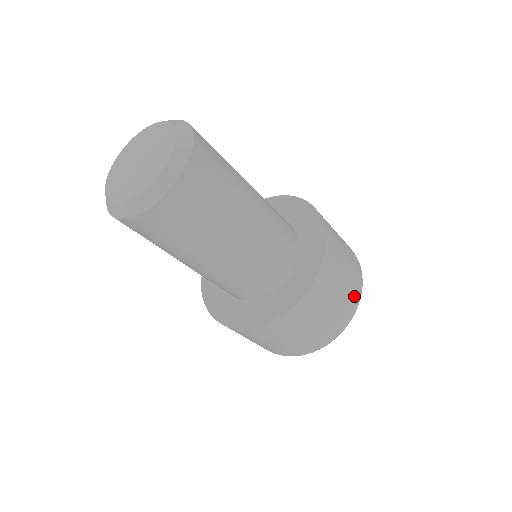
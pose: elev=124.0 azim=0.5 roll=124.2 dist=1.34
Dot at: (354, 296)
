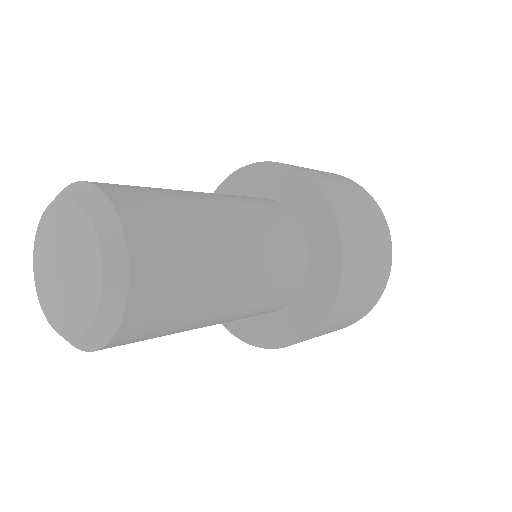
Dot at: (366, 310)
